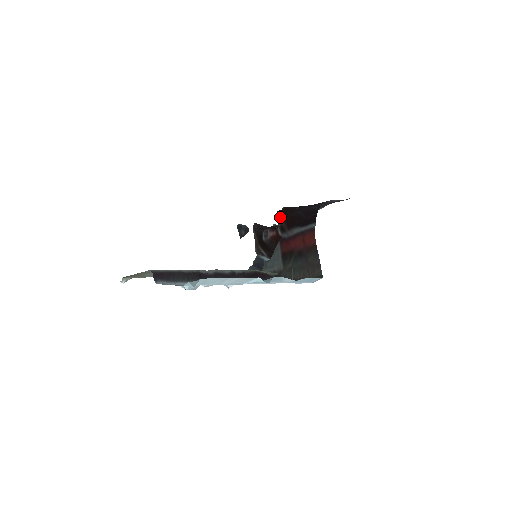
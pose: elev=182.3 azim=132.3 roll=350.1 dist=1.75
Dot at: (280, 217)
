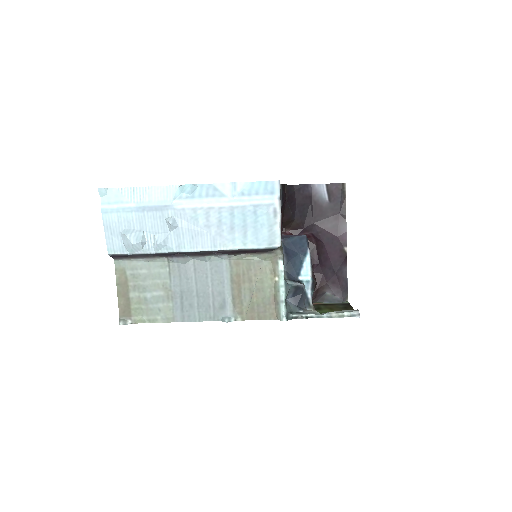
Dot at: occluded
